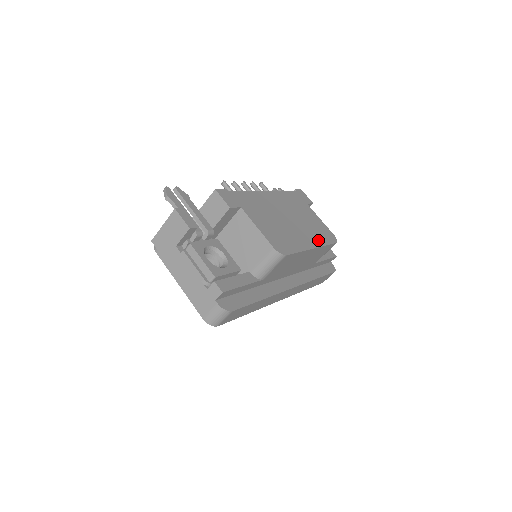
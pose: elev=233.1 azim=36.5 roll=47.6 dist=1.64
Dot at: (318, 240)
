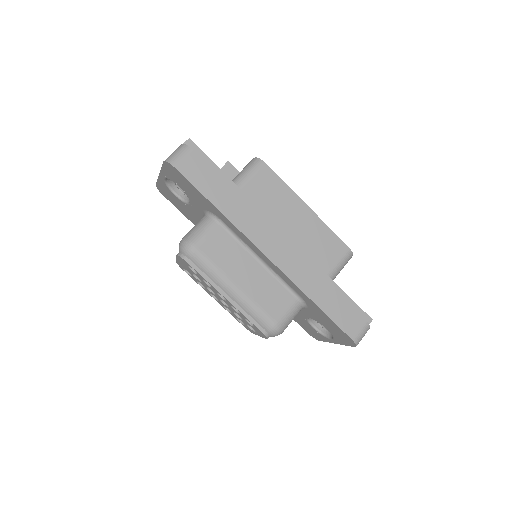
Dot at: occluded
